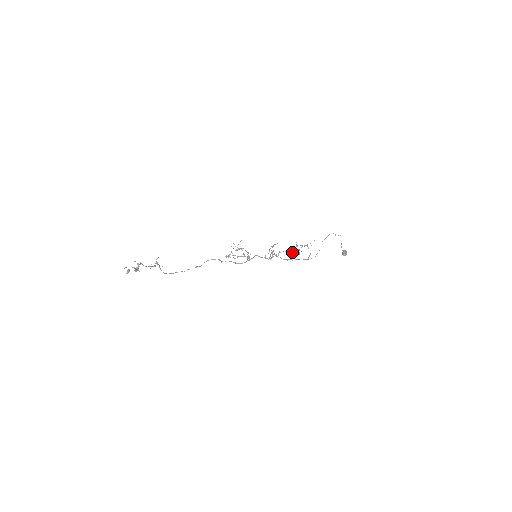
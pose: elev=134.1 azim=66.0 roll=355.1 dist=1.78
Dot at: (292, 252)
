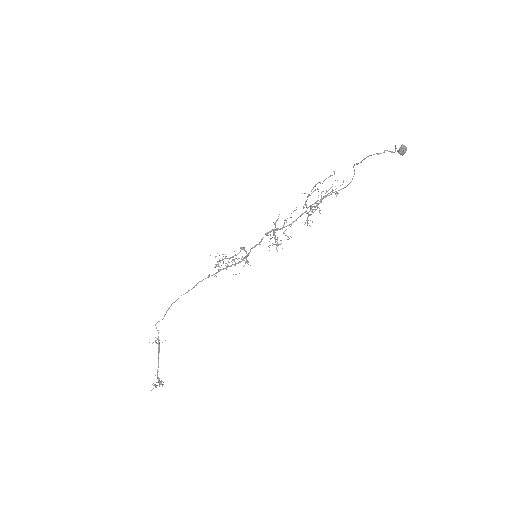
Dot at: occluded
